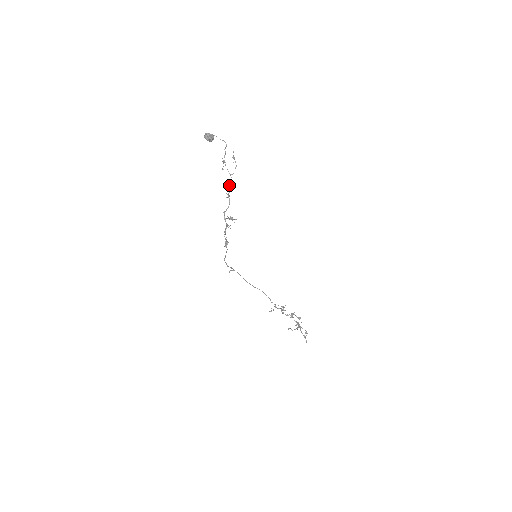
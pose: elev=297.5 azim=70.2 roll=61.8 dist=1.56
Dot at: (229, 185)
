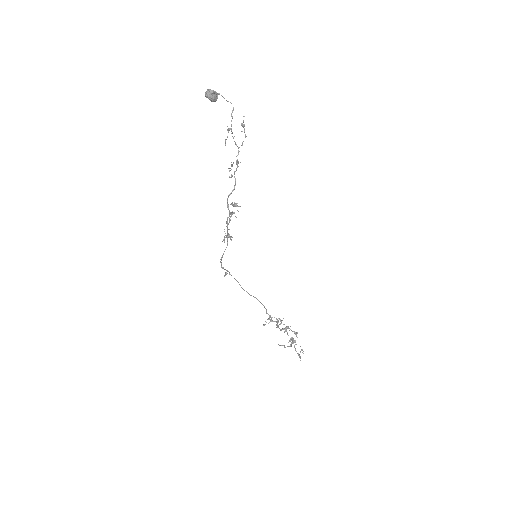
Dot at: (236, 160)
